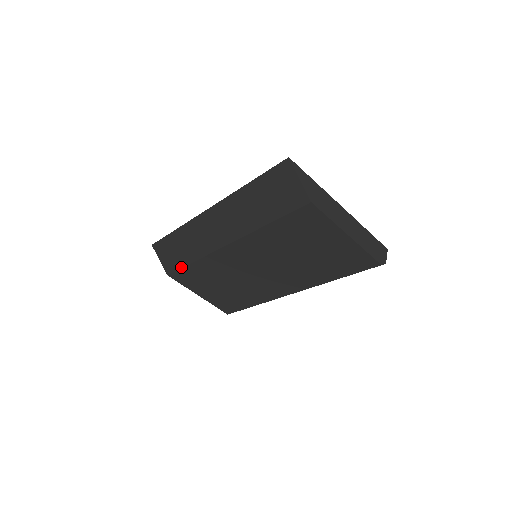
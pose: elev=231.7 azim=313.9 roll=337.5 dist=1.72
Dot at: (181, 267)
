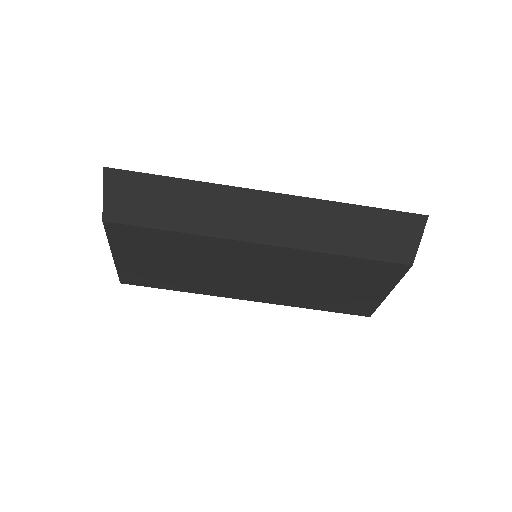
Dot at: (147, 226)
